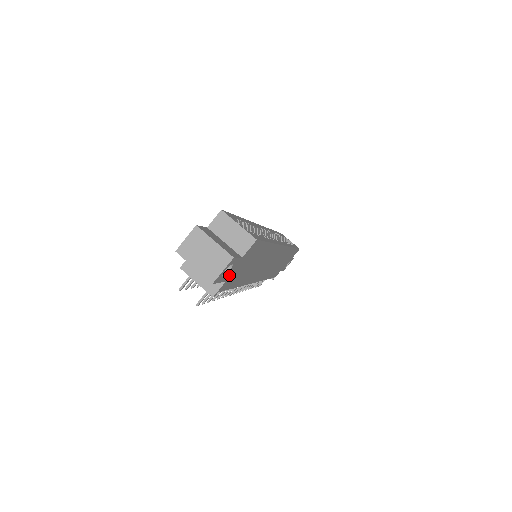
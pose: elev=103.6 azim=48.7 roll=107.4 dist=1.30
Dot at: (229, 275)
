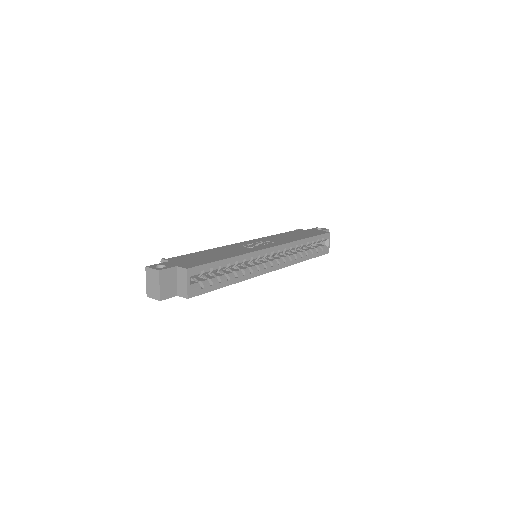
Dot at: occluded
